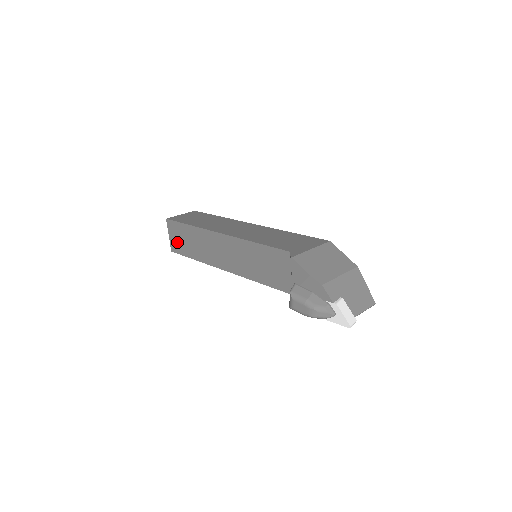
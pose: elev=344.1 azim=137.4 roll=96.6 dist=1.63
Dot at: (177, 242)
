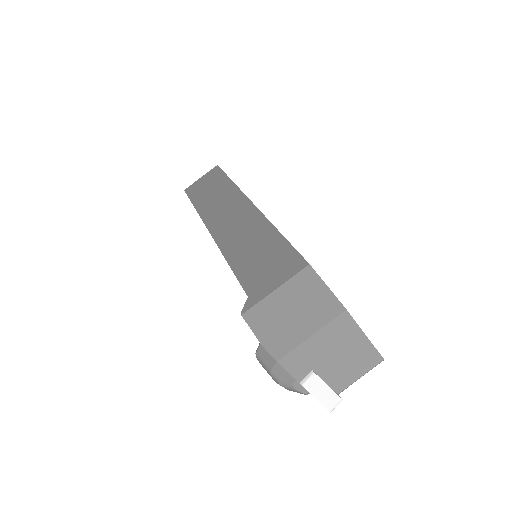
Dot at: occluded
